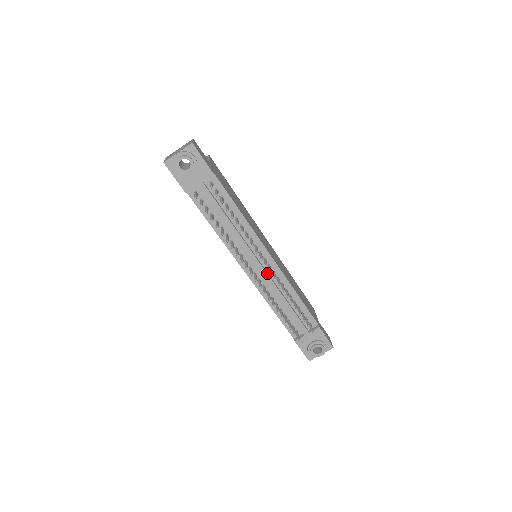
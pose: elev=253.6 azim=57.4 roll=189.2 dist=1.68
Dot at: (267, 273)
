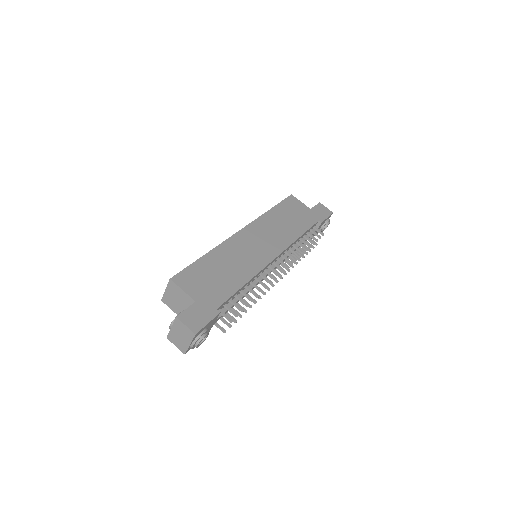
Dot at: (279, 262)
